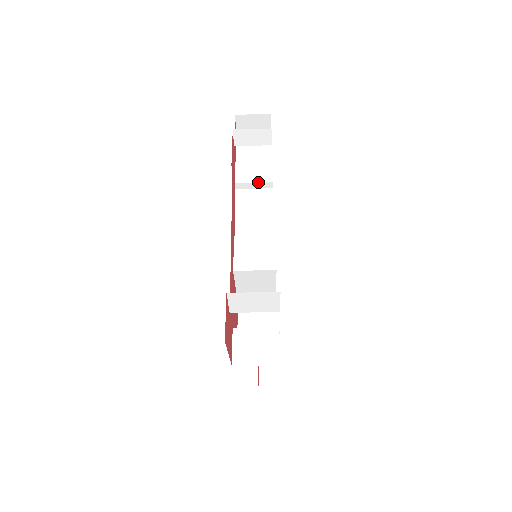
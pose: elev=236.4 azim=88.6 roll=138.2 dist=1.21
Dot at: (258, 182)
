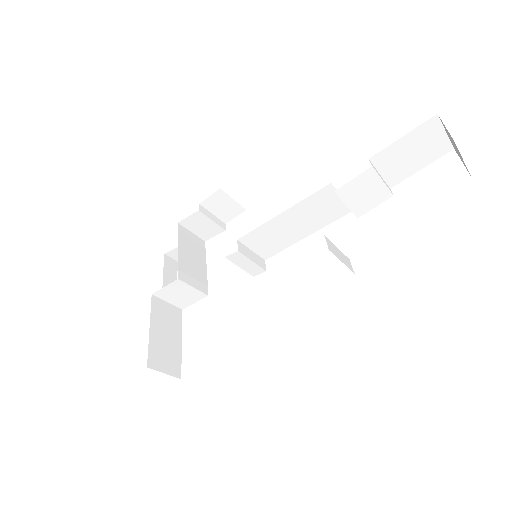
Dot at: (350, 208)
